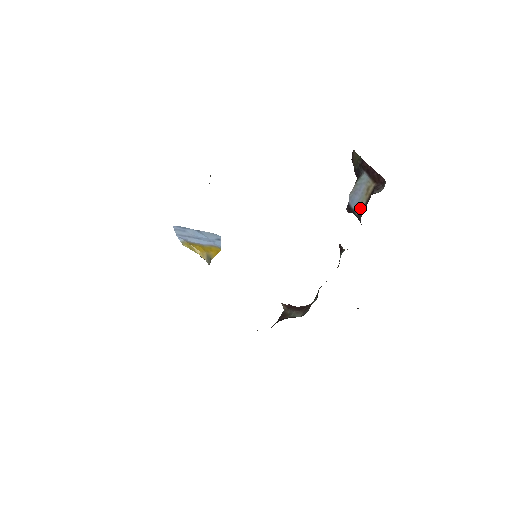
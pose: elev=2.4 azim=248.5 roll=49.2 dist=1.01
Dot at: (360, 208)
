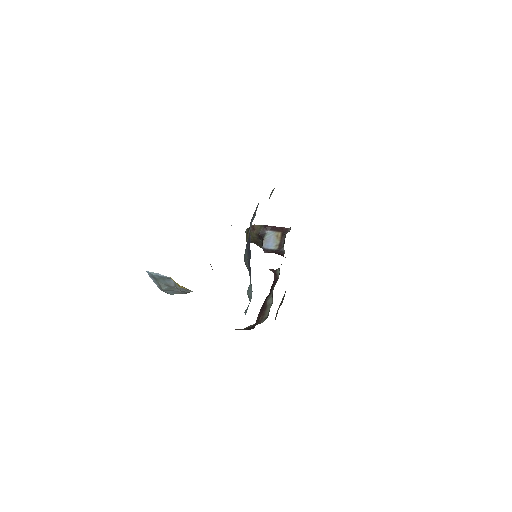
Dot at: (277, 246)
